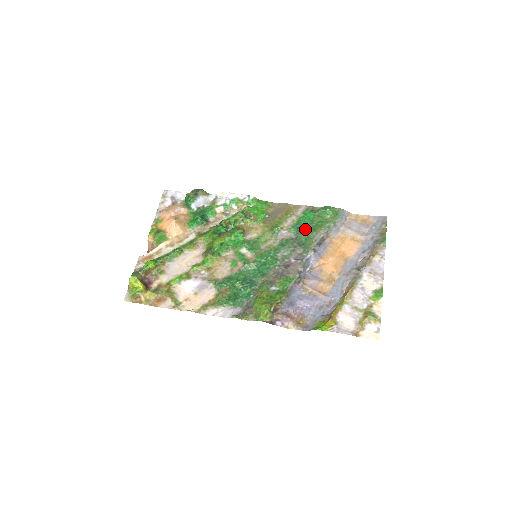
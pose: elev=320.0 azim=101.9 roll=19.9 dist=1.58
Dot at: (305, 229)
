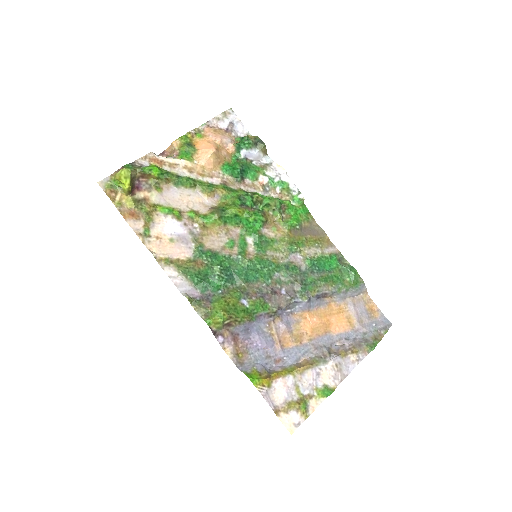
Dot at: (319, 272)
